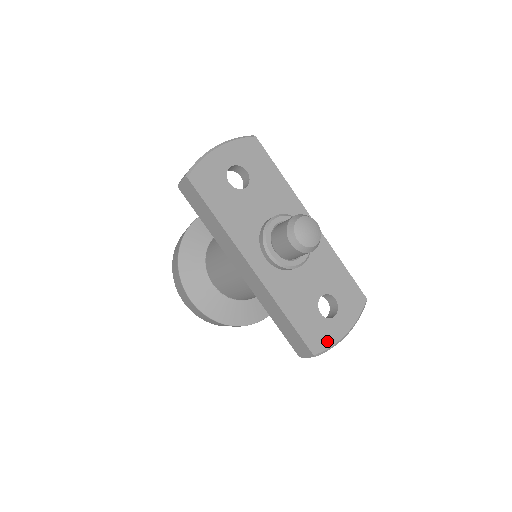
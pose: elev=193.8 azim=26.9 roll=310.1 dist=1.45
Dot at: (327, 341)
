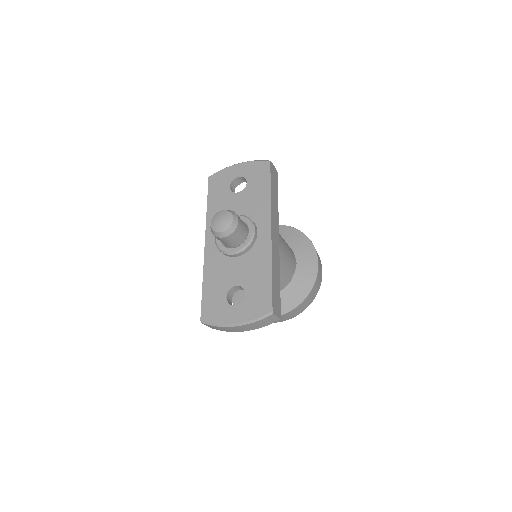
Dot at: (216, 318)
